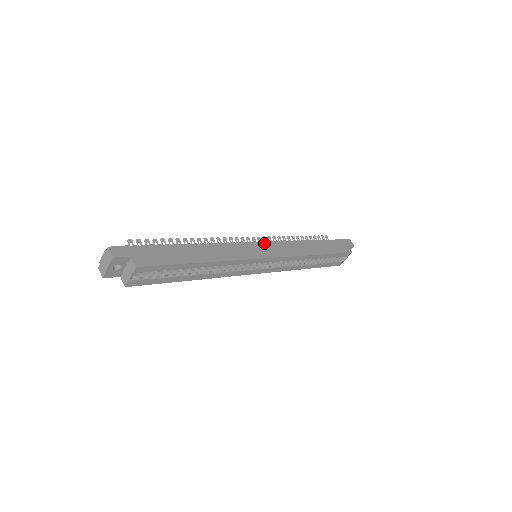
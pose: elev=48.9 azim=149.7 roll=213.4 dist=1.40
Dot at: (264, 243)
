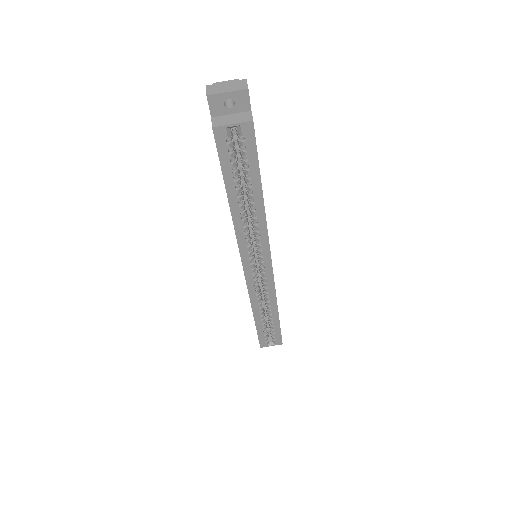
Dot at: occluded
